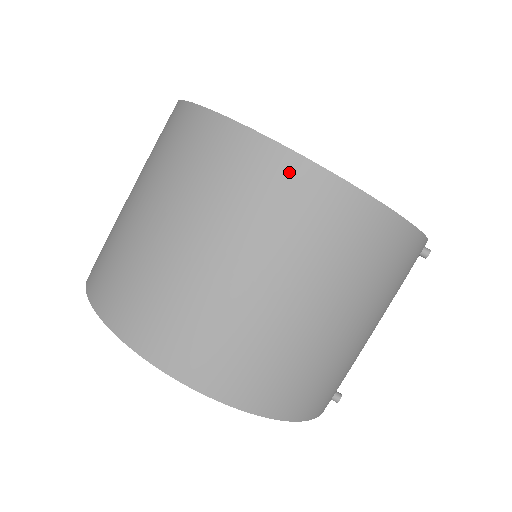
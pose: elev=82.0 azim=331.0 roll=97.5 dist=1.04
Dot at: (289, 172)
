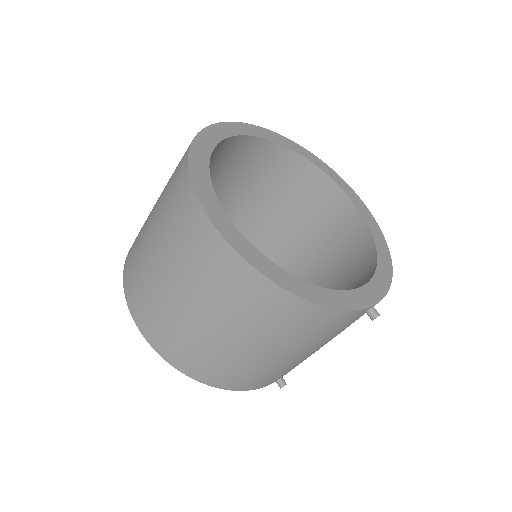
Dot at: (203, 231)
